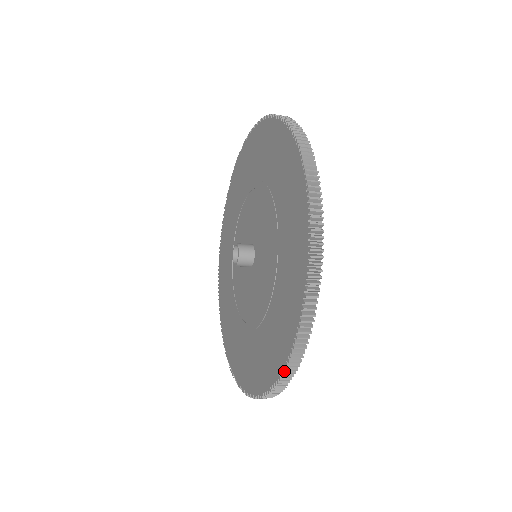
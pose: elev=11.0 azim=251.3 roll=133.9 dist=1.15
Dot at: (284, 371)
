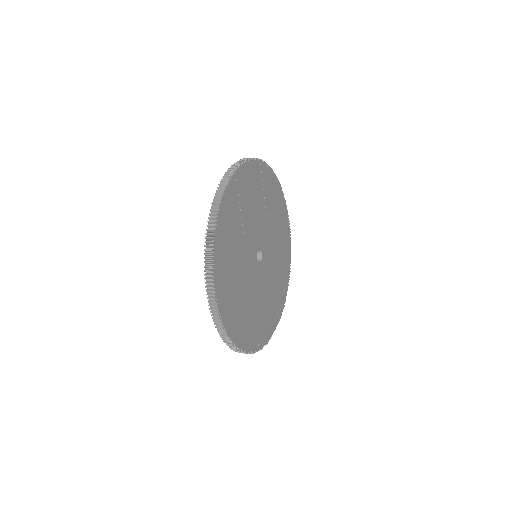
Dot at: (210, 308)
